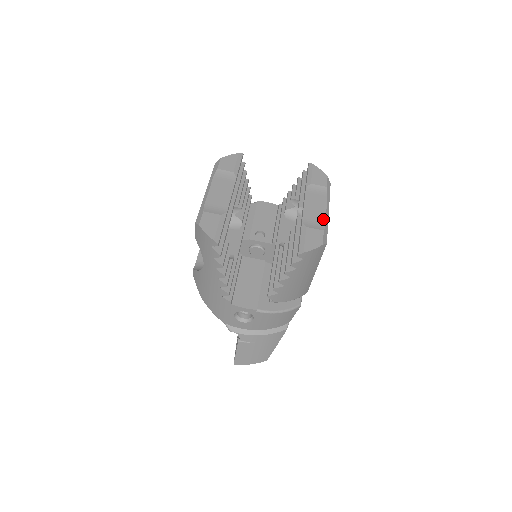
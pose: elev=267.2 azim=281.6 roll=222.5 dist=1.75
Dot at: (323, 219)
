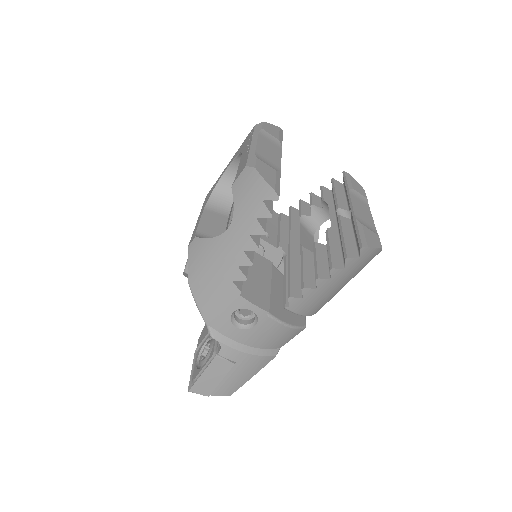
Dot at: (373, 225)
